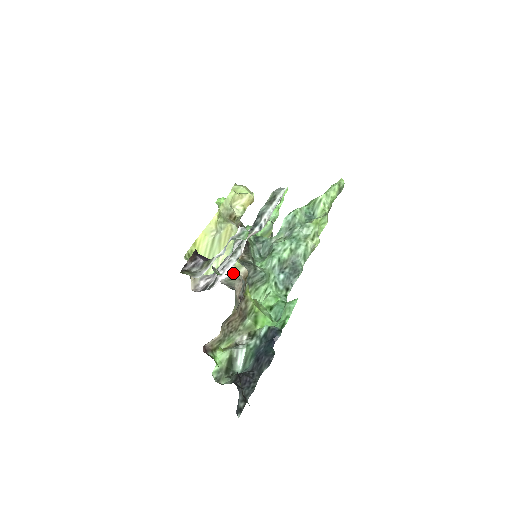
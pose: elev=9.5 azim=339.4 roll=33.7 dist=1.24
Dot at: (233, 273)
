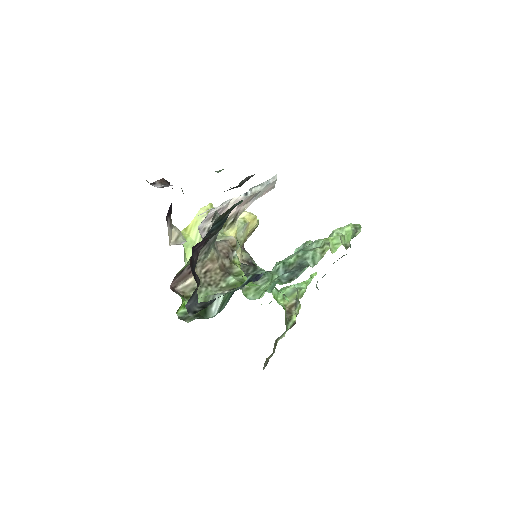
Dot at: occluded
